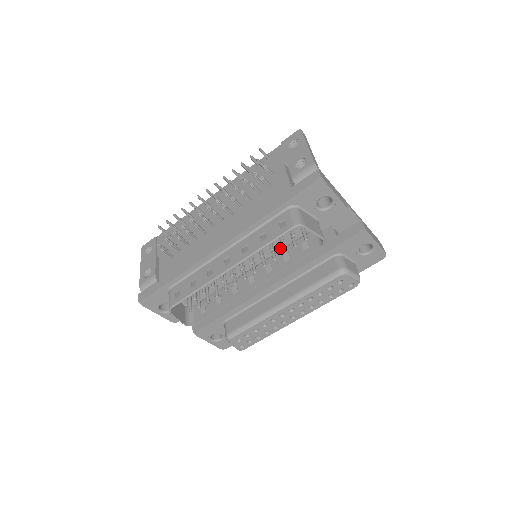
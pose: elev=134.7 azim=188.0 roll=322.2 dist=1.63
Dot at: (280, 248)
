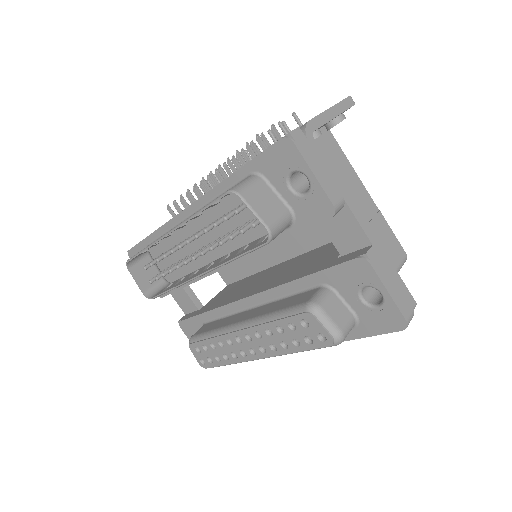
Dot at: (252, 241)
